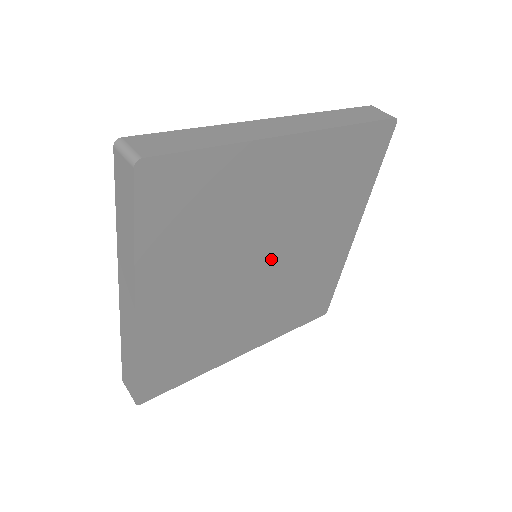
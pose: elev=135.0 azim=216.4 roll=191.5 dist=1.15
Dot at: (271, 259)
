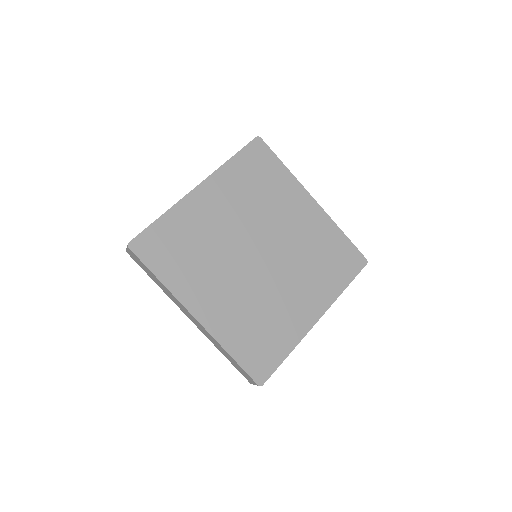
Dot at: (264, 256)
